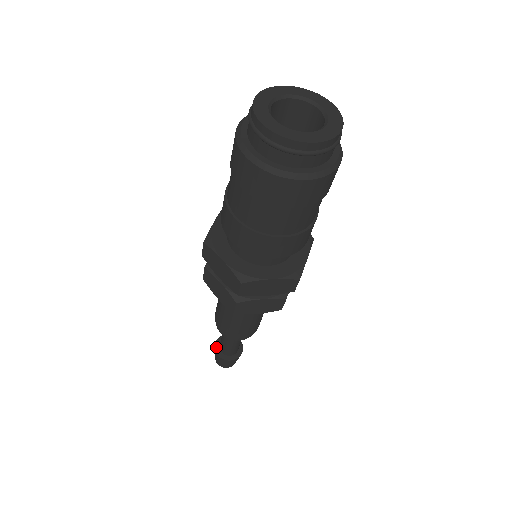
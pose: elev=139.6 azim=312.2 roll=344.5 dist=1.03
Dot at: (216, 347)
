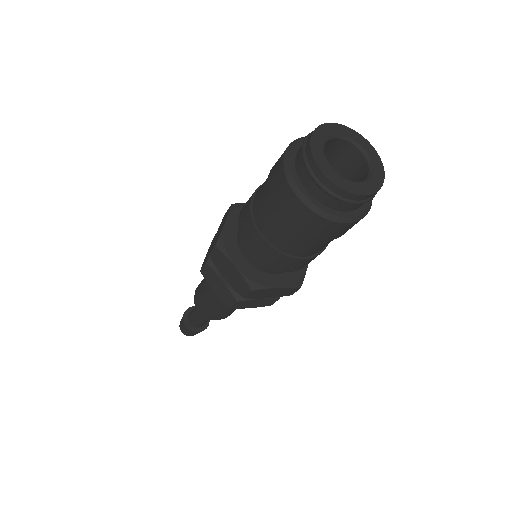
Dot at: (184, 319)
